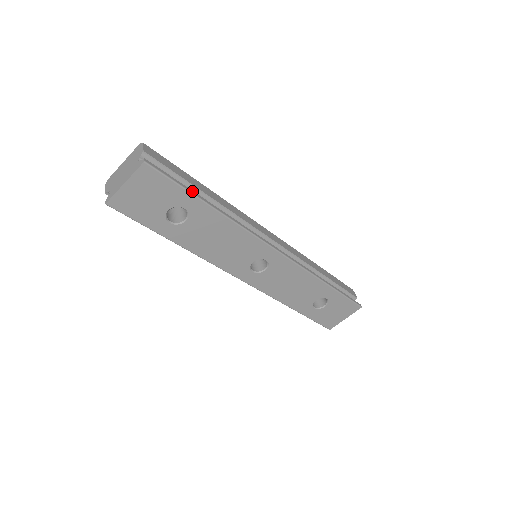
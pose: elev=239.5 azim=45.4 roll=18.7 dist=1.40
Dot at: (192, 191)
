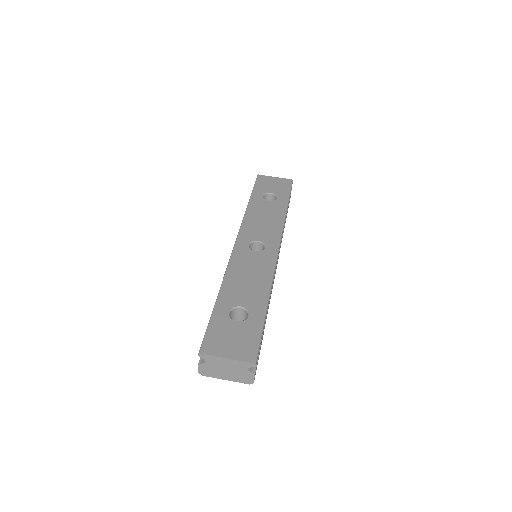
Dot at: occluded
